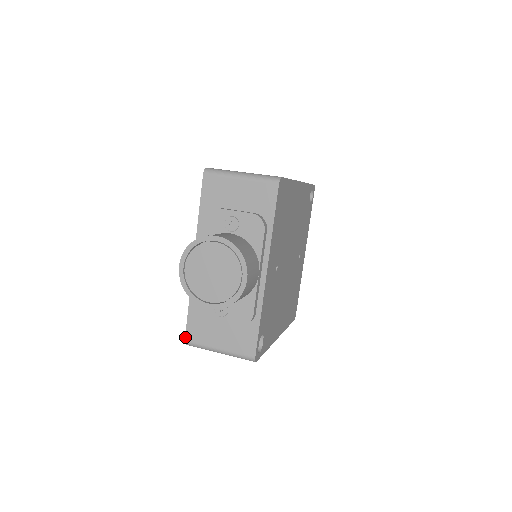
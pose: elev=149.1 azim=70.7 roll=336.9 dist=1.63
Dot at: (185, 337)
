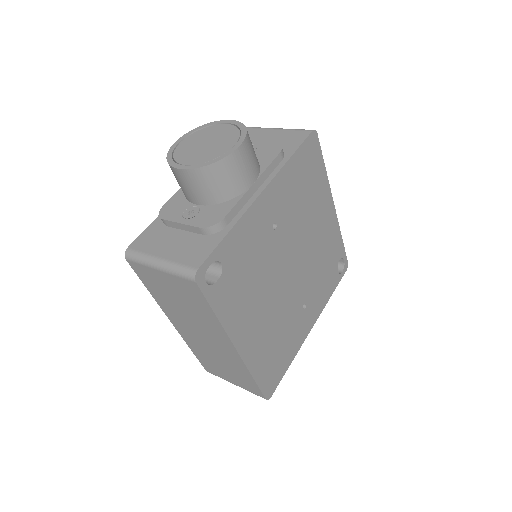
Dot at: (130, 244)
